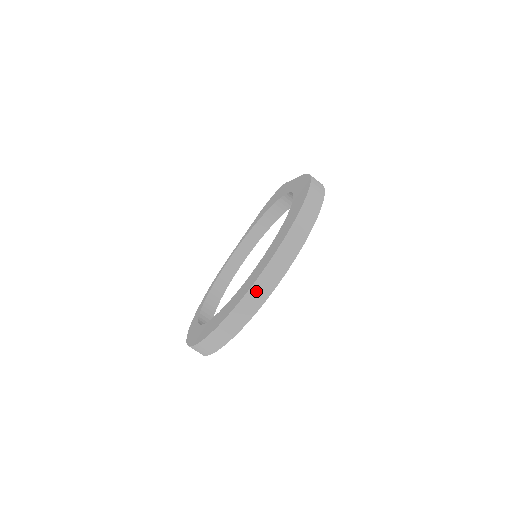
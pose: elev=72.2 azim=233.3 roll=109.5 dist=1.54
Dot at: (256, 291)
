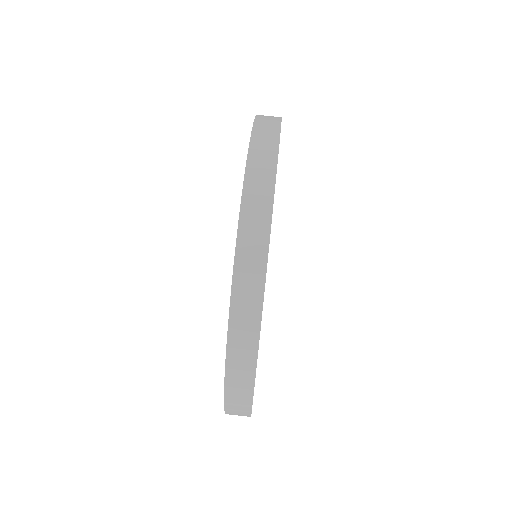
Dot at: (247, 240)
